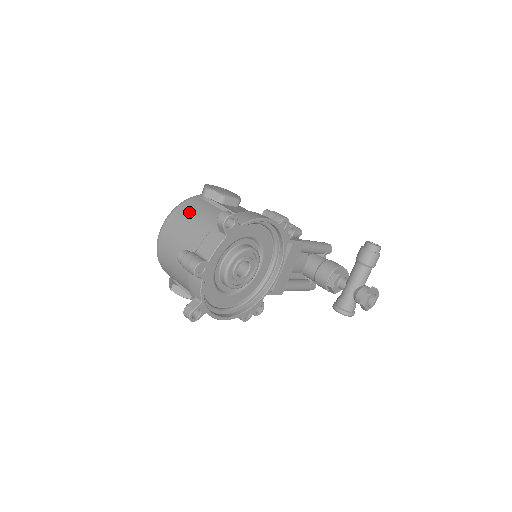
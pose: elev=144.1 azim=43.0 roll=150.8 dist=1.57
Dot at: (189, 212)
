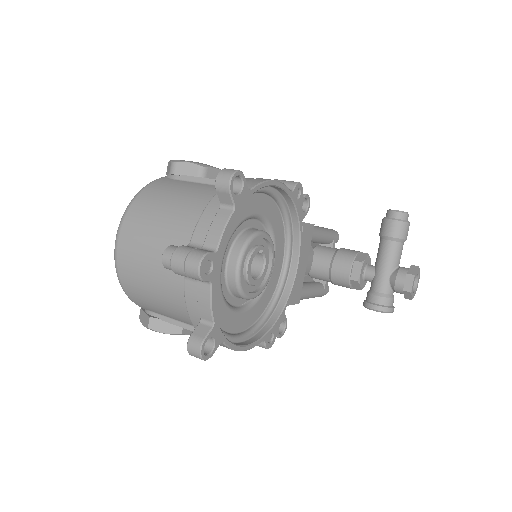
Dot at: (158, 197)
